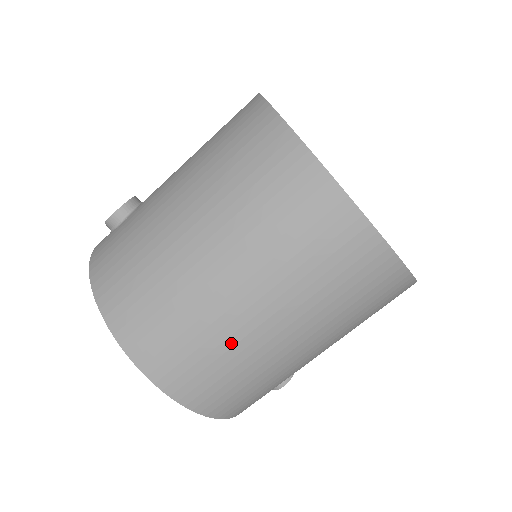
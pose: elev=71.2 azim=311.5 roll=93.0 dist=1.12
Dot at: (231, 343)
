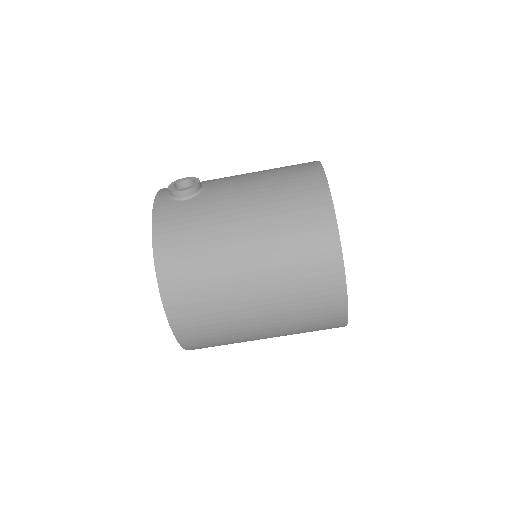
Dot at: (231, 324)
